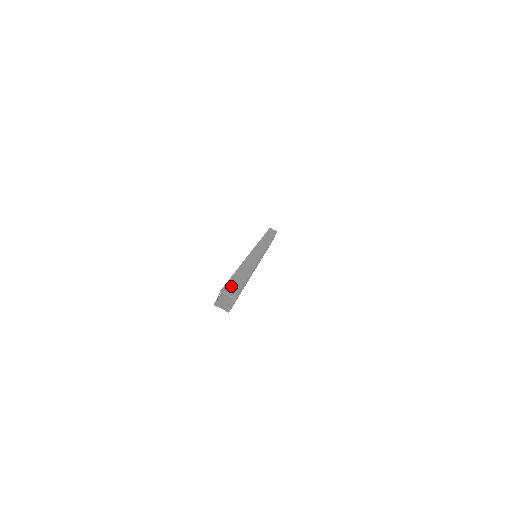
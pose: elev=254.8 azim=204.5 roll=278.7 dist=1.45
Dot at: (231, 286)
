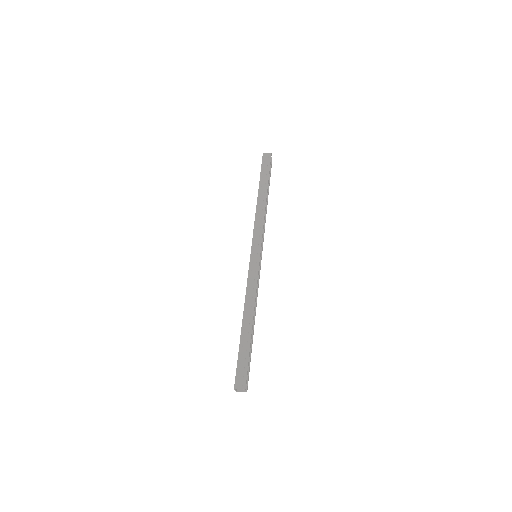
Dot at: (240, 370)
